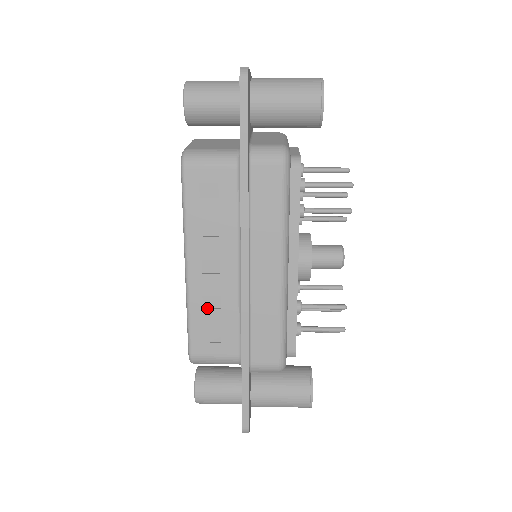
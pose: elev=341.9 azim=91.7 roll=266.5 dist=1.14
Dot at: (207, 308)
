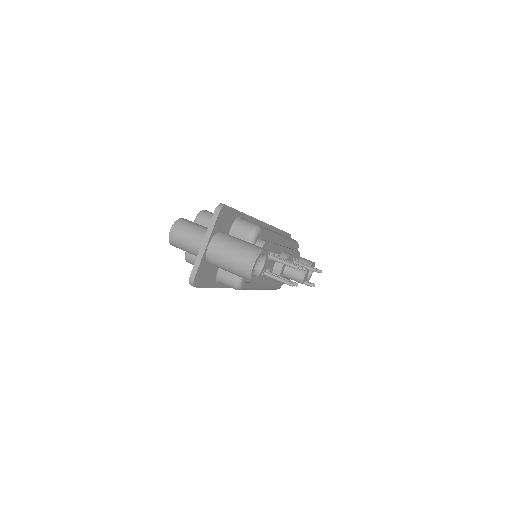
Dot at: occluded
